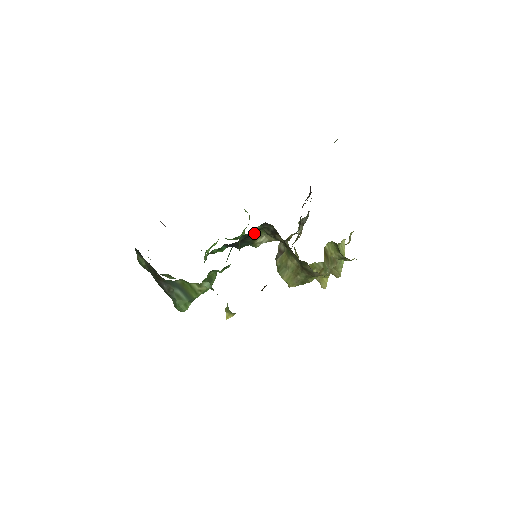
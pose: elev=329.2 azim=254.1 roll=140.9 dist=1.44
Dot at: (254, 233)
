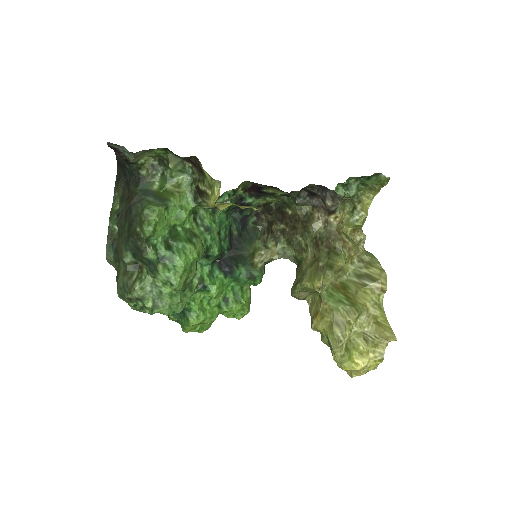
Dot at: (249, 241)
